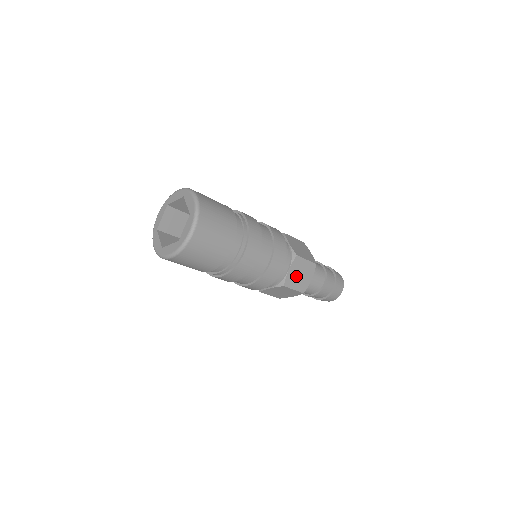
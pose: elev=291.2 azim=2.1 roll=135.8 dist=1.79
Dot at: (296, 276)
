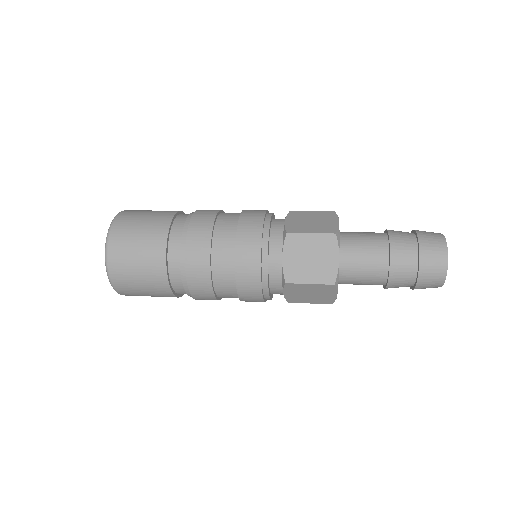
Dot at: (303, 295)
